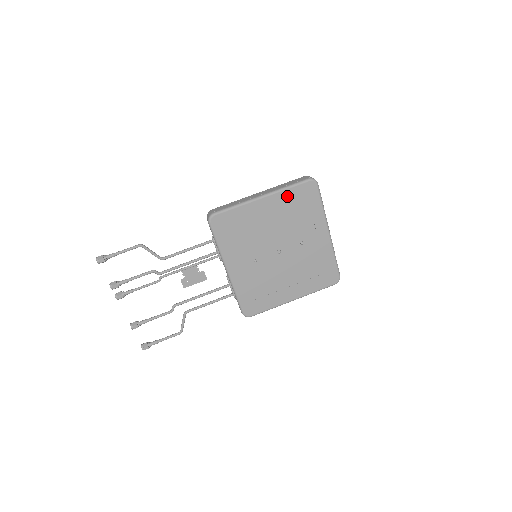
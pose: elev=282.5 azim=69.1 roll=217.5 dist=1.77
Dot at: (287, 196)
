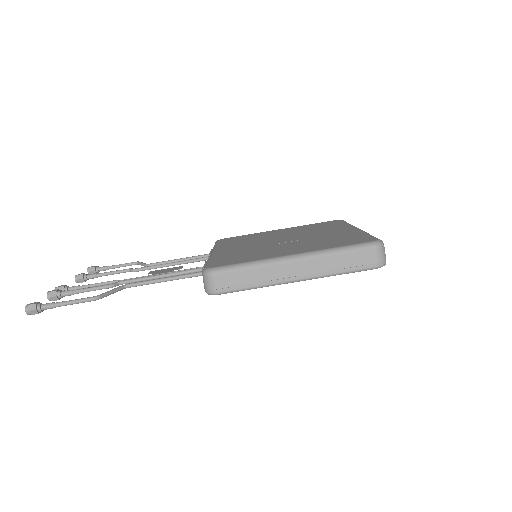
Dot at: occluded
